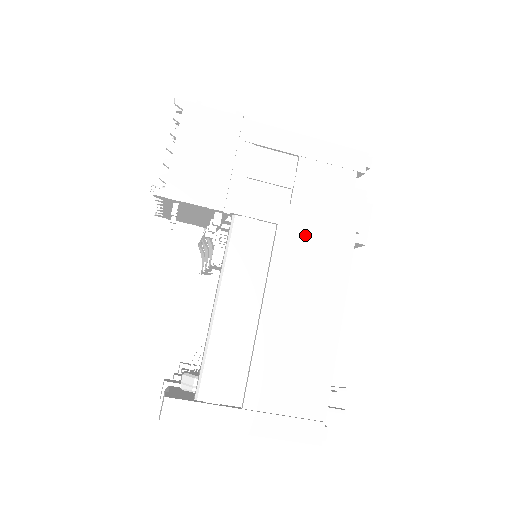
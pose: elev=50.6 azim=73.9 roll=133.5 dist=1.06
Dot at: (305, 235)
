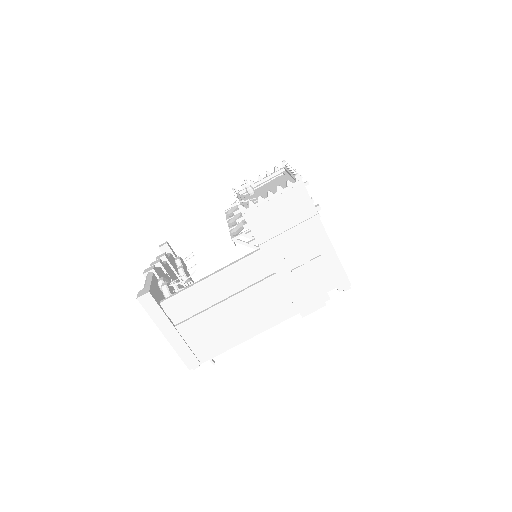
Dot at: (281, 290)
